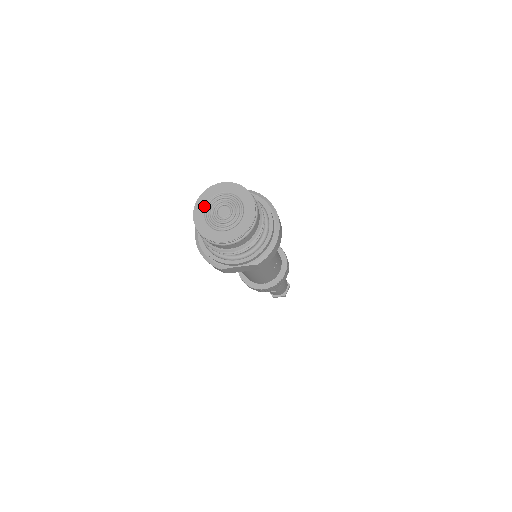
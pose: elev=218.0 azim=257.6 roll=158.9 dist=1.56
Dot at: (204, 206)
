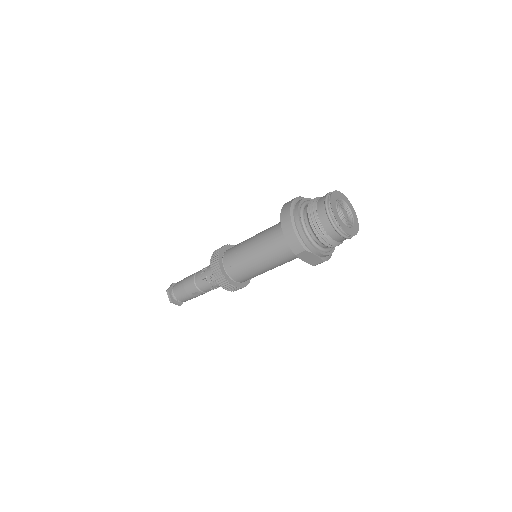
Dot at: (336, 200)
